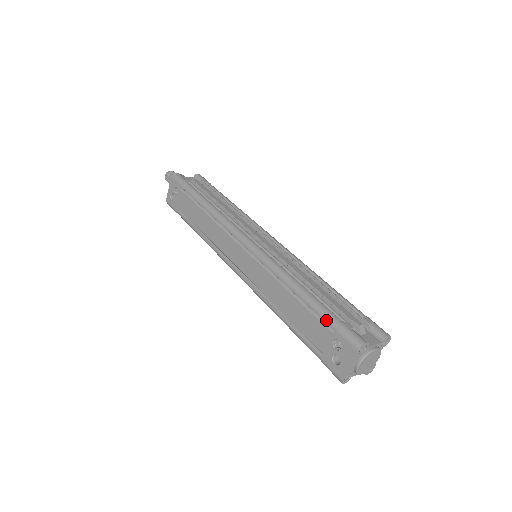
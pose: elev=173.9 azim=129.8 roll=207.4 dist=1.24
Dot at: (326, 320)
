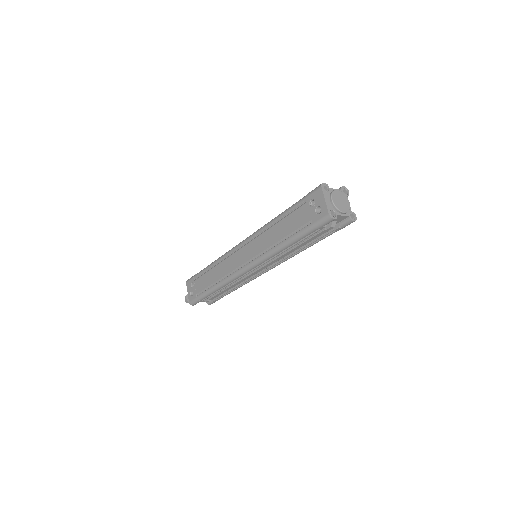
Dot at: (299, 202)
